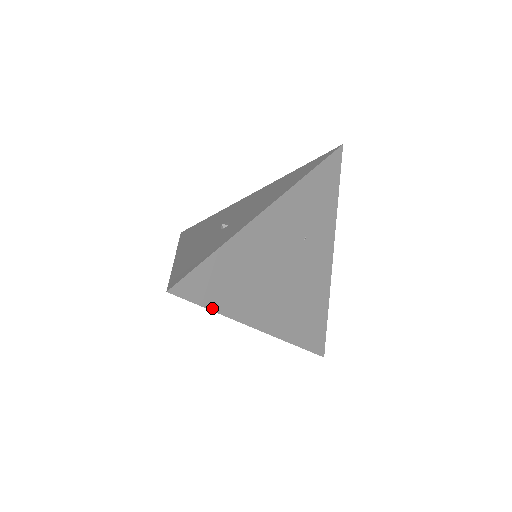
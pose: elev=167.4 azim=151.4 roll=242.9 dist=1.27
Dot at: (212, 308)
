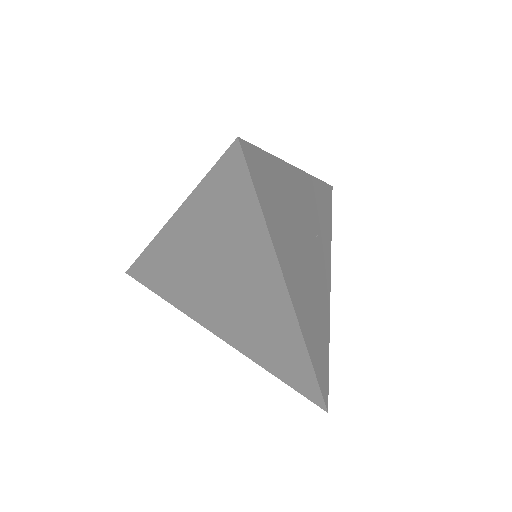
Dot at: (263, 210)
